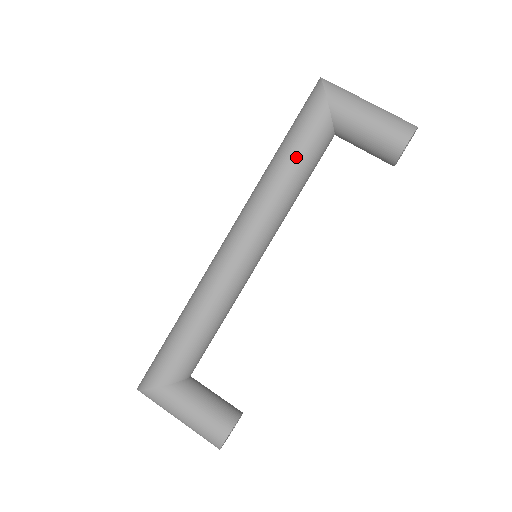
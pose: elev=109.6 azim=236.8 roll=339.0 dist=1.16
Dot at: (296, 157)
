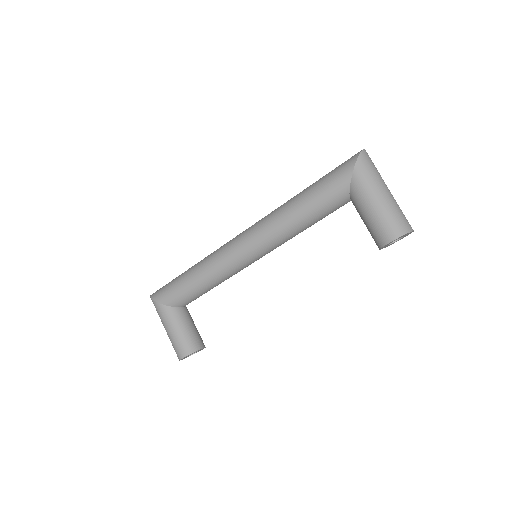
Dot at: (309, 206)
